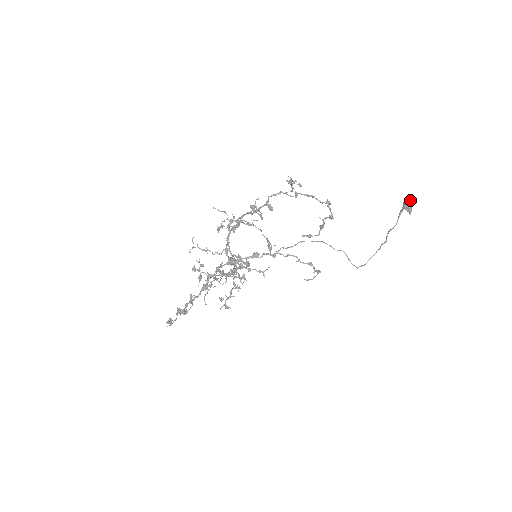
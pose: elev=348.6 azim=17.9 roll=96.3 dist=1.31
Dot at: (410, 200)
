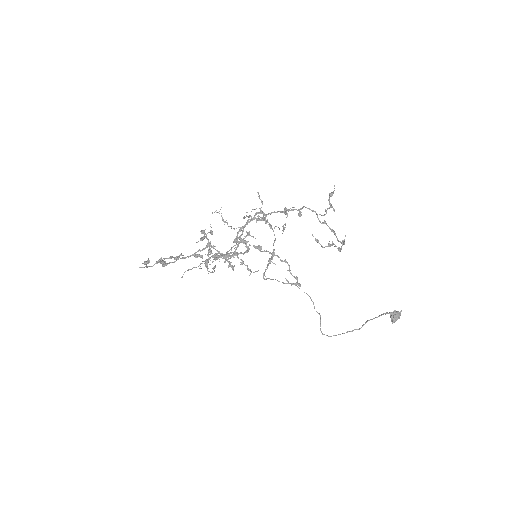
Dot at: (399, 312)
